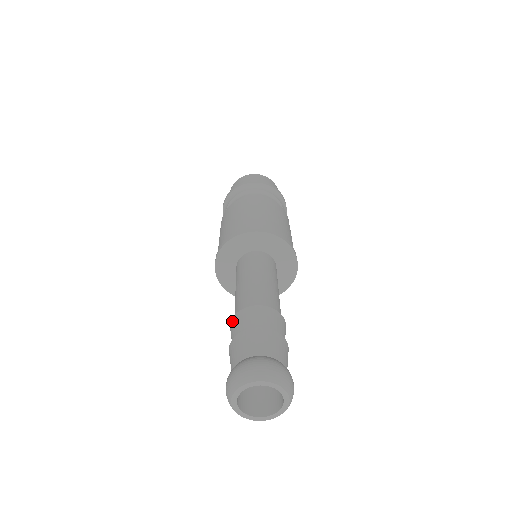
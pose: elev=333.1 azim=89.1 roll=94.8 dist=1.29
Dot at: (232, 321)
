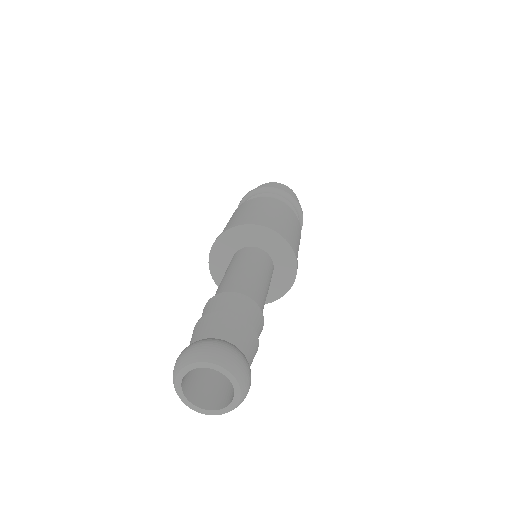
Dot at: occluded
